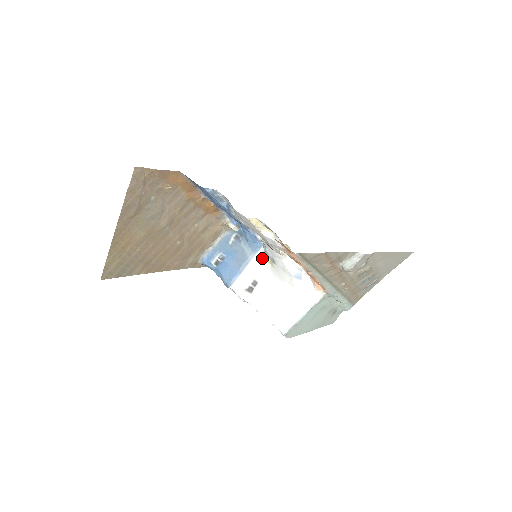
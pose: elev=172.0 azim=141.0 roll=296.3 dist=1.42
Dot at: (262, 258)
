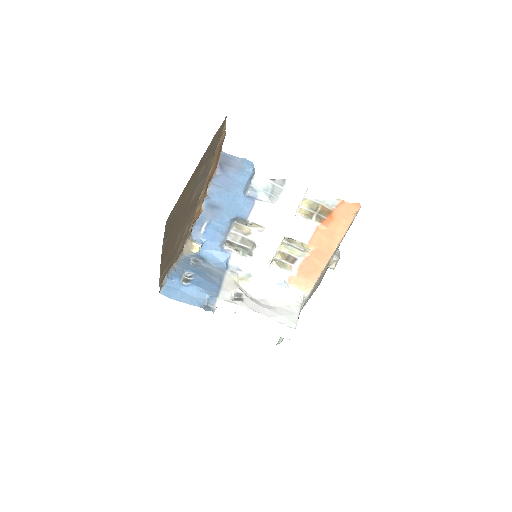
Dot at: (234, 275)
